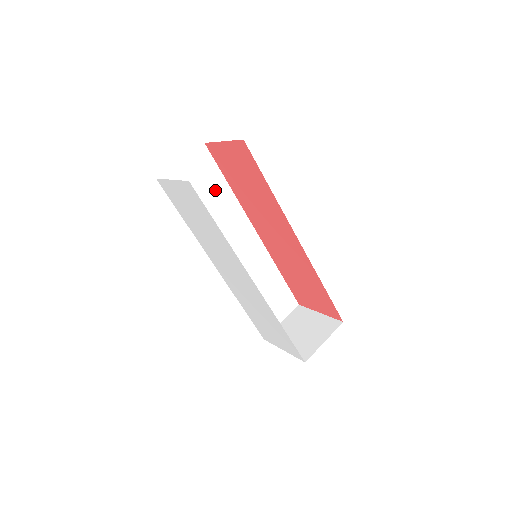
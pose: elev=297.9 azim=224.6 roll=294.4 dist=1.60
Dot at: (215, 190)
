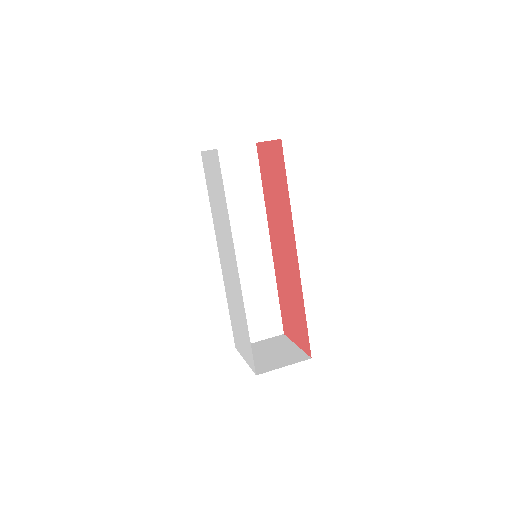
Dot at: (248, 187)
